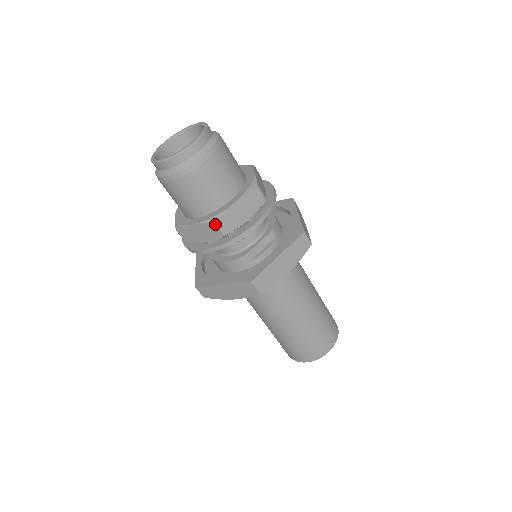
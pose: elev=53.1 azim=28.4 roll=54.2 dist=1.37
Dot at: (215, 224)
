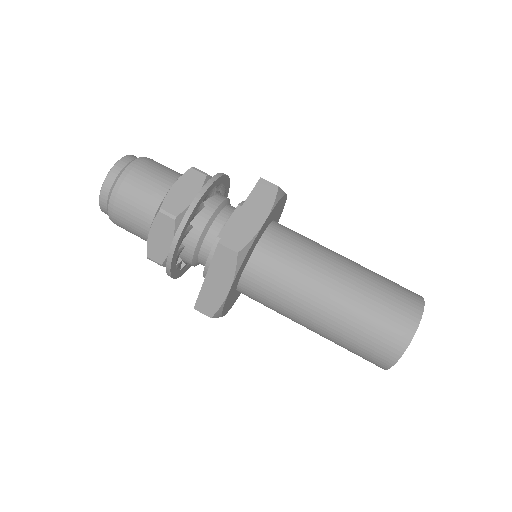
Dot at: (159, 213)
